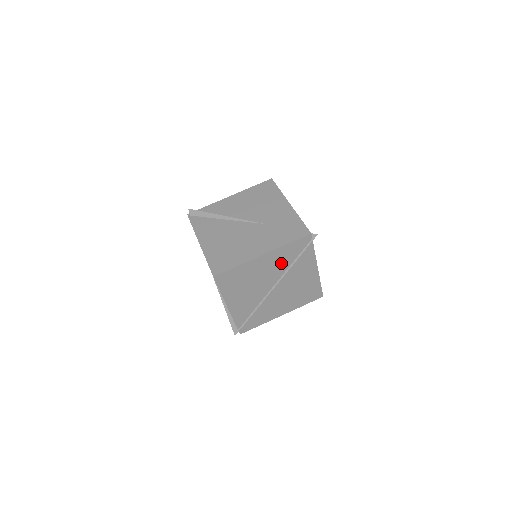
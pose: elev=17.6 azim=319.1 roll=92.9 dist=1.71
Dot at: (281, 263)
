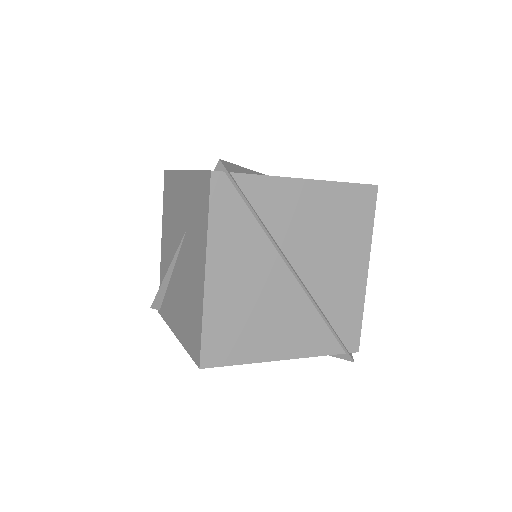
Dot at: (246, 245)
